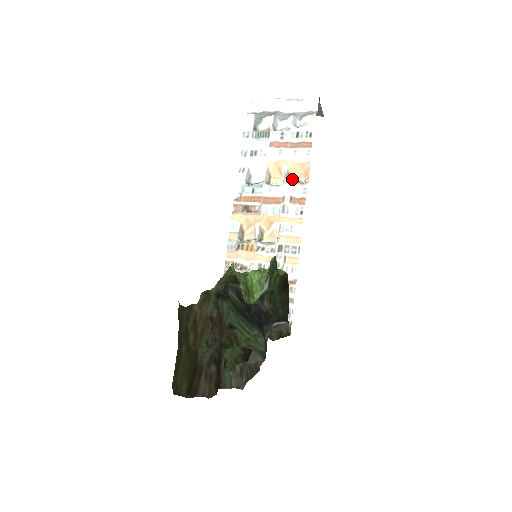
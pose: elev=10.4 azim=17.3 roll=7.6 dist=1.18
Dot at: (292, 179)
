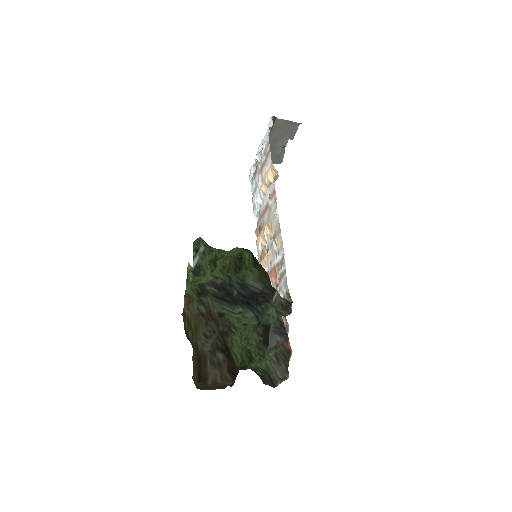
Dot at: occluded
